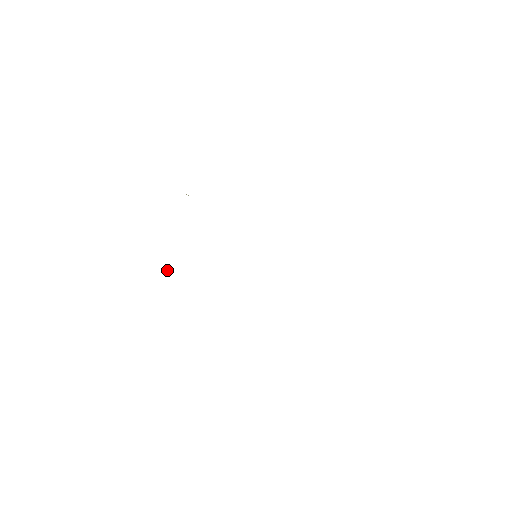
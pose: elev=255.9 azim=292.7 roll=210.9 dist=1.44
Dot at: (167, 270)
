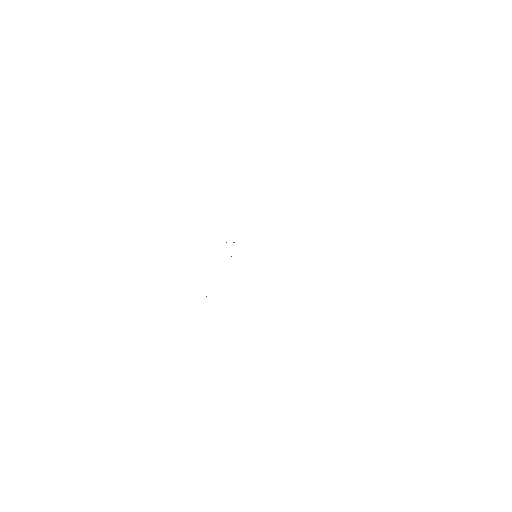
Dot at: occluded
